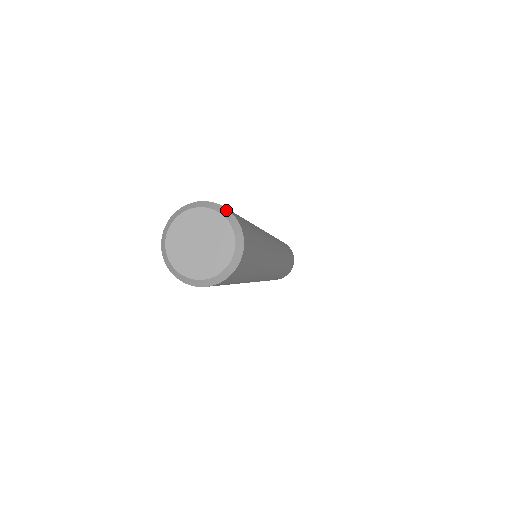
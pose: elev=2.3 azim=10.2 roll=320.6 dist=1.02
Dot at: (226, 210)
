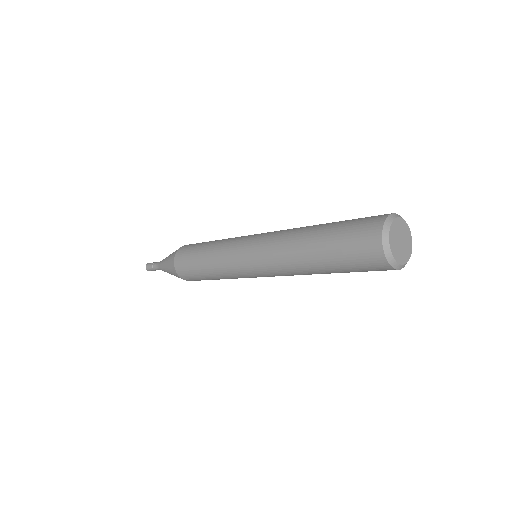
Dot at: (392, 214)
